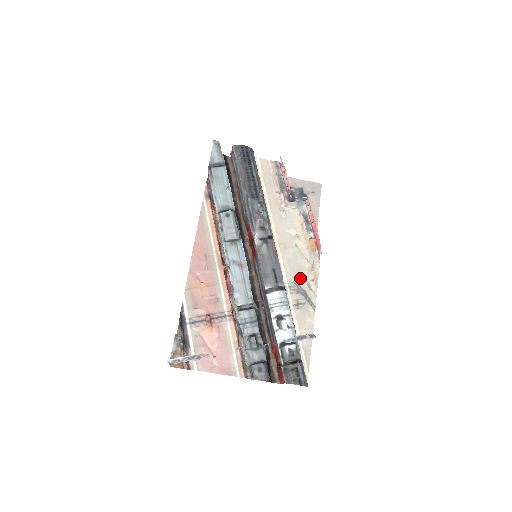
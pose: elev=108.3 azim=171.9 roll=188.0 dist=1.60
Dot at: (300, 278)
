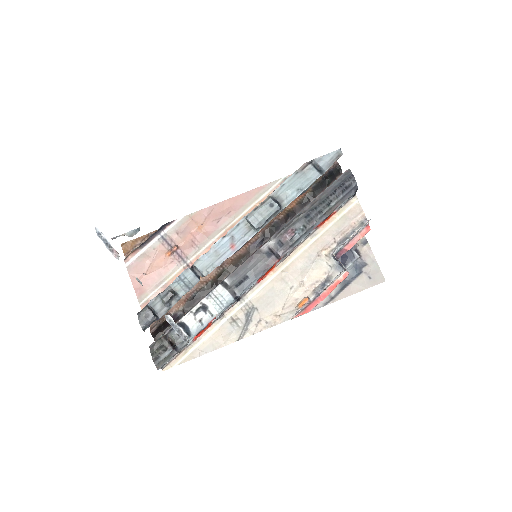
Dot at: (261, 309)
